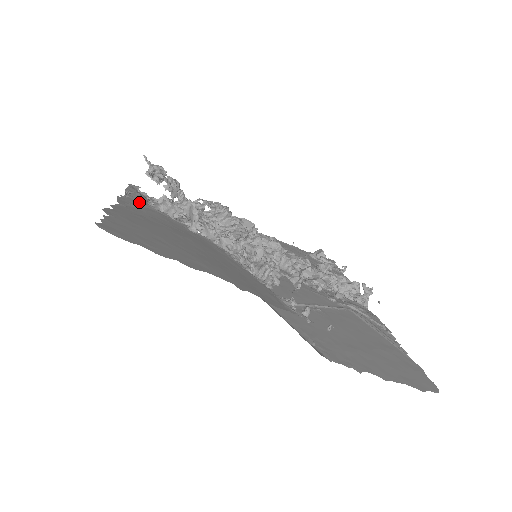
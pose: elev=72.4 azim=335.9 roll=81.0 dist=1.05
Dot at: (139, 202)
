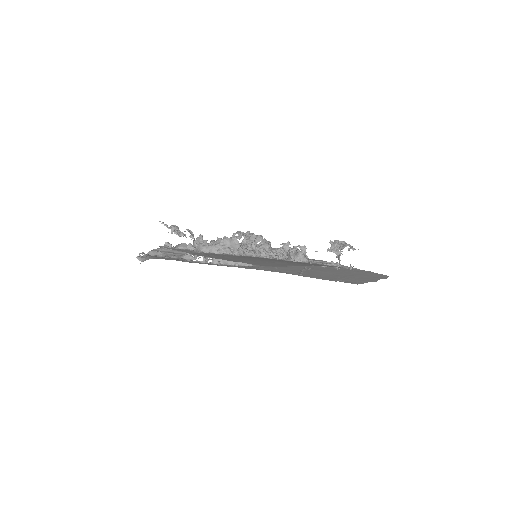
Dot at: (198, 253)
